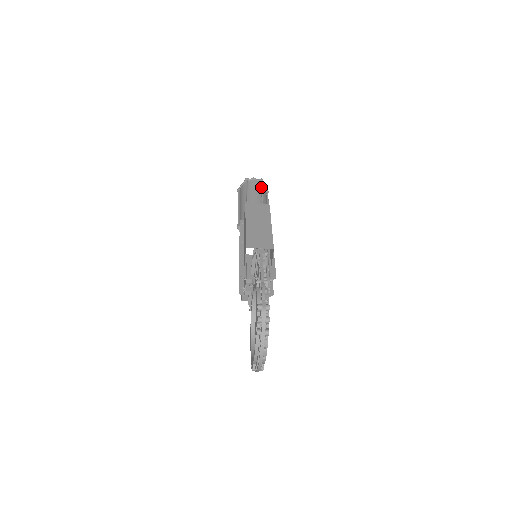
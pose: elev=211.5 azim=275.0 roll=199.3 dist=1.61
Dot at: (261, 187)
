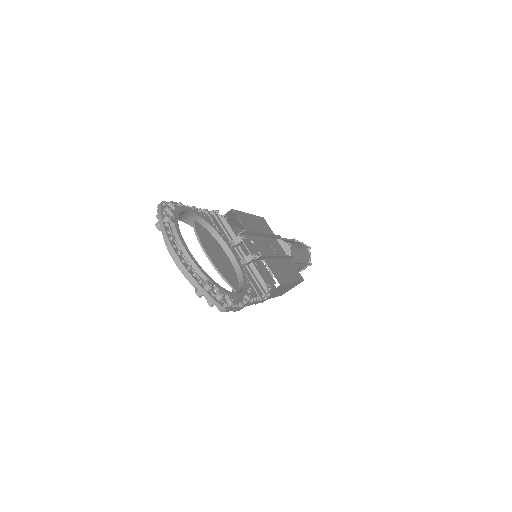
Dot at: occluded
